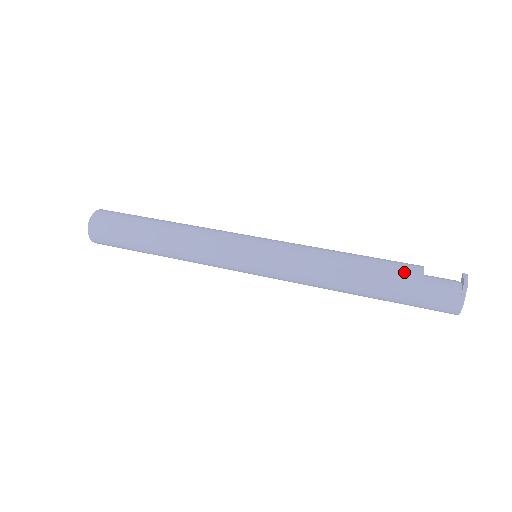
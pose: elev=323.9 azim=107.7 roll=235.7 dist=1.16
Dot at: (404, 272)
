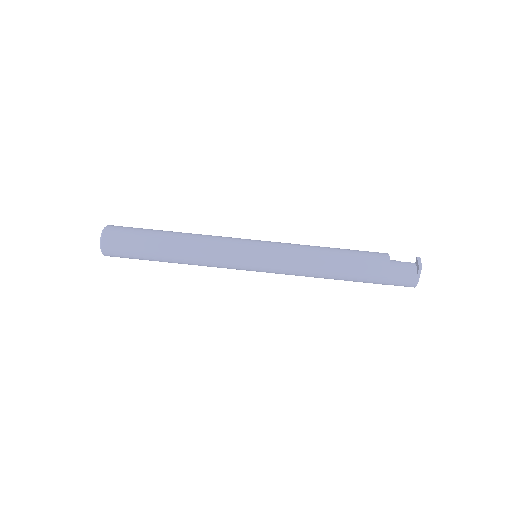
Dot at: (376, 263)
